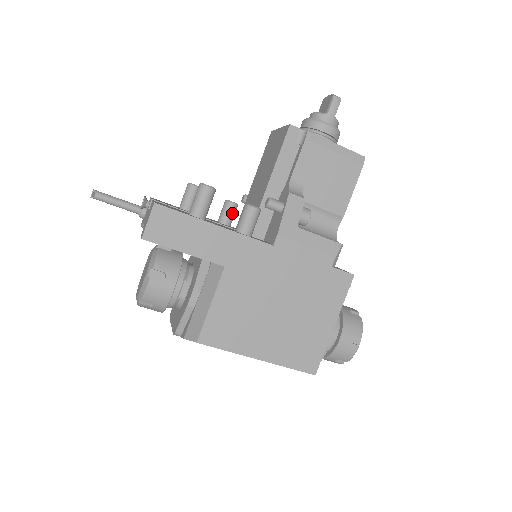
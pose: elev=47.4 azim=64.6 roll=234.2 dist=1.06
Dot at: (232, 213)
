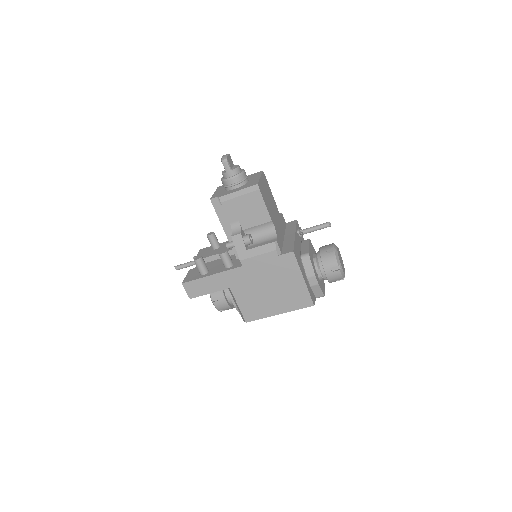
Dot at: occluded
